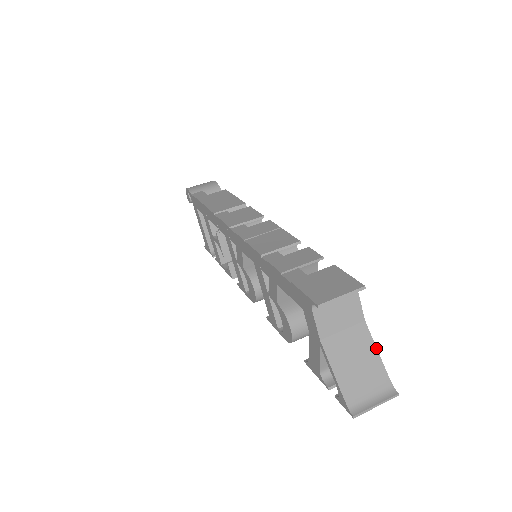
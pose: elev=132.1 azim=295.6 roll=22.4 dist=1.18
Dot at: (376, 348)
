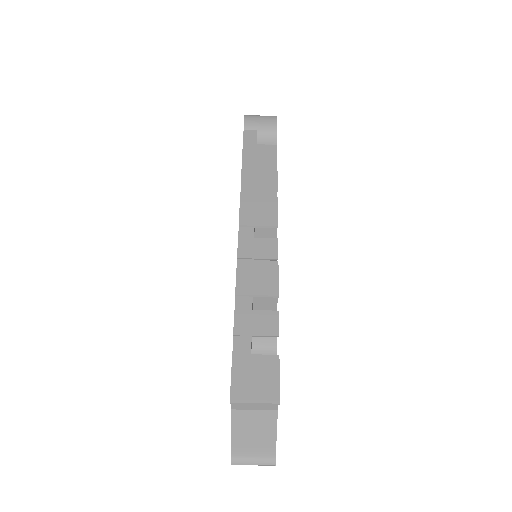
Dot at: (276, 431)
